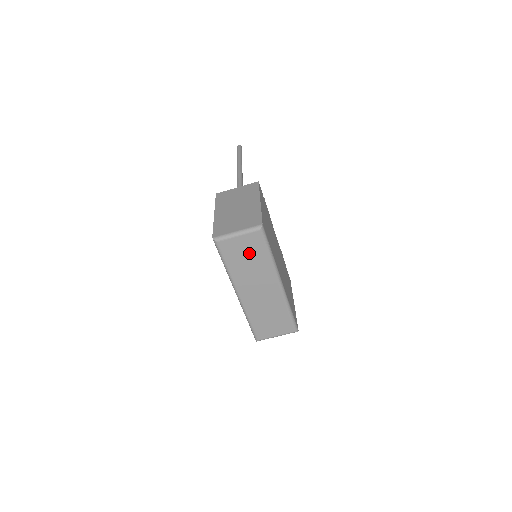
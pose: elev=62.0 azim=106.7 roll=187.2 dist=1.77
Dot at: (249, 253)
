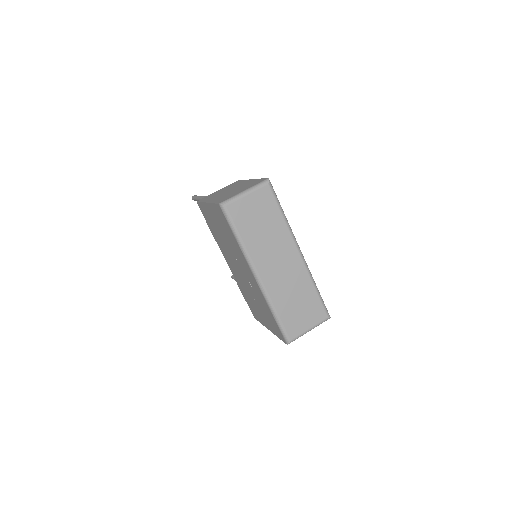
Dot at: (261, 215)
